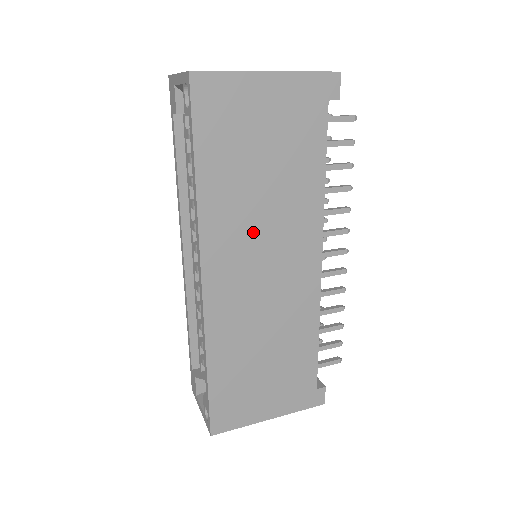
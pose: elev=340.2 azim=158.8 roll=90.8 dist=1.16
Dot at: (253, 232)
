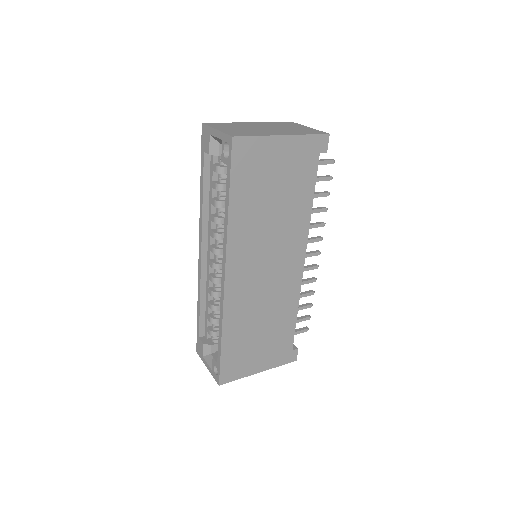
Dot at: (262, 243)
